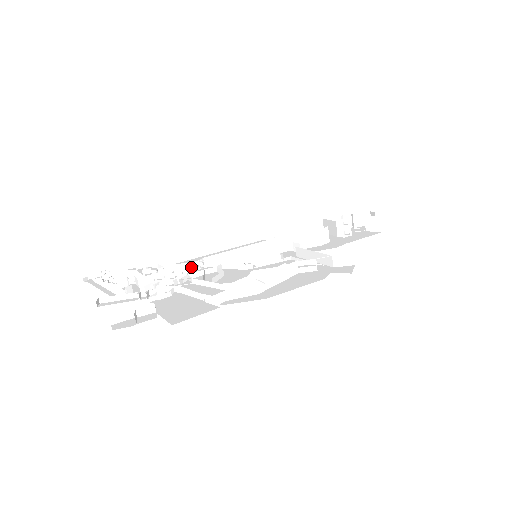
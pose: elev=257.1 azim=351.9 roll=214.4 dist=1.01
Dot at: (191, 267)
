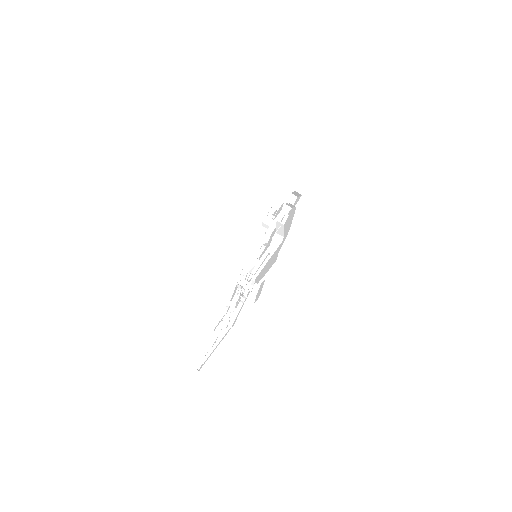
Dot at: (240, 287)
